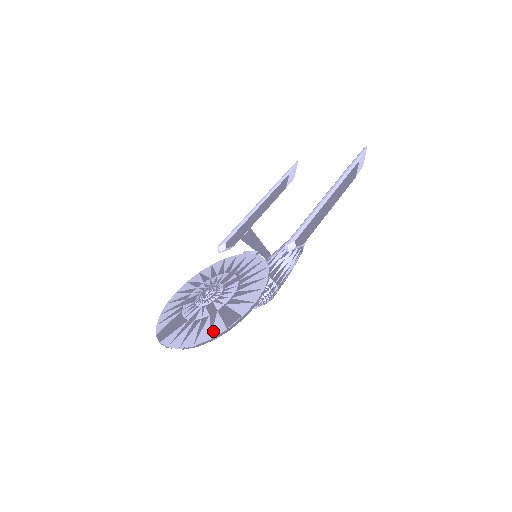
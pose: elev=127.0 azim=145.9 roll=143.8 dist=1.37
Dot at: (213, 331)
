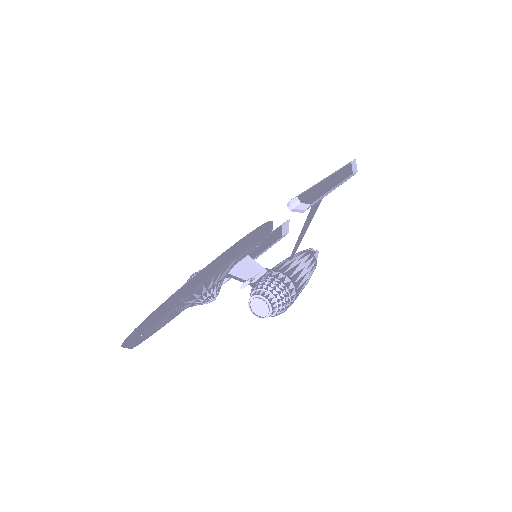
Dot at: (201, 270)
